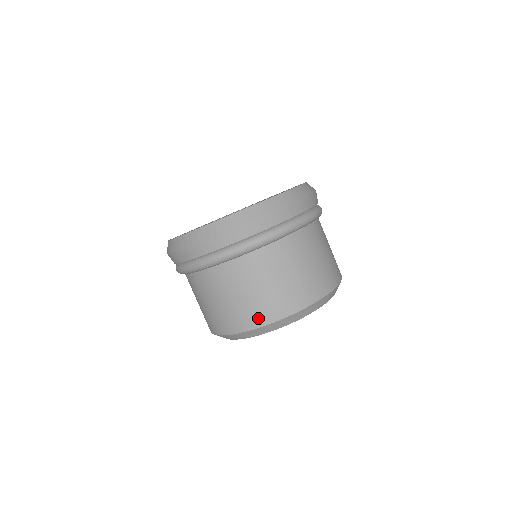
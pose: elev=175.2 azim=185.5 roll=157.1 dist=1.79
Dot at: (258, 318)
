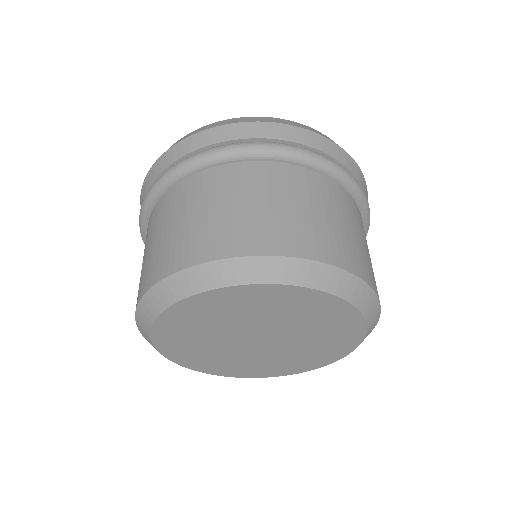
Dot at: (250, 241)
